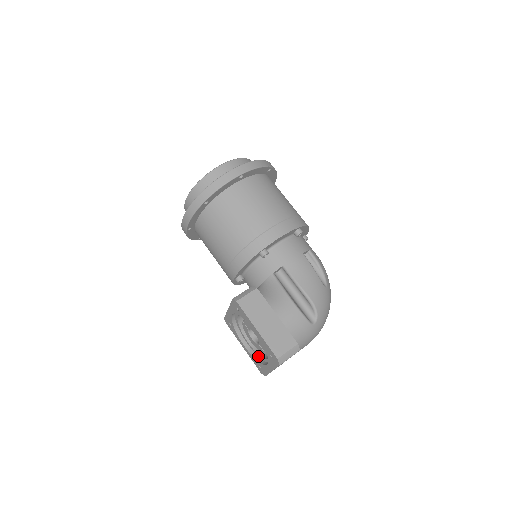
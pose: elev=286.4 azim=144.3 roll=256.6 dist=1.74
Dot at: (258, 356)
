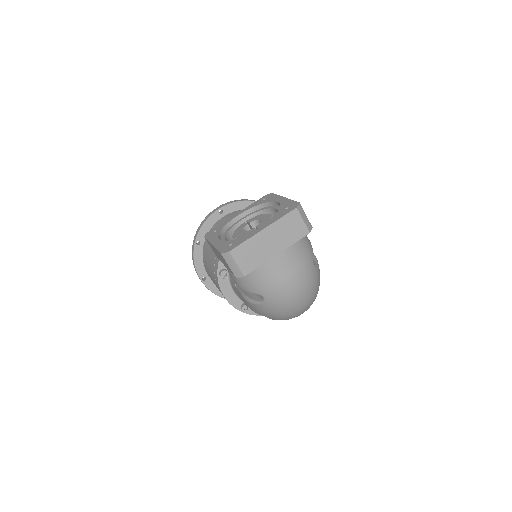
Dot at: occluded
